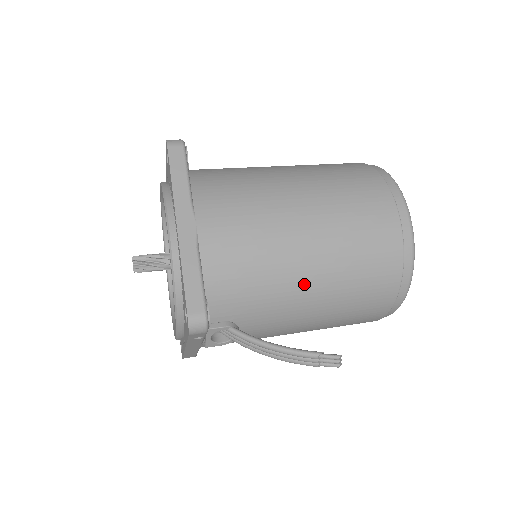
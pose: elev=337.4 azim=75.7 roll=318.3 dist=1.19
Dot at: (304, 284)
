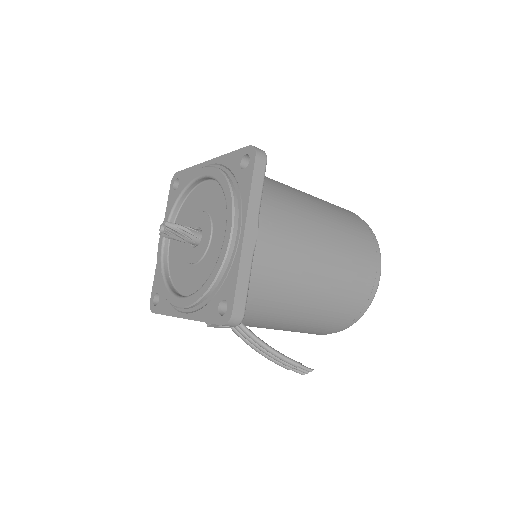
Dot at: (302, 305)
